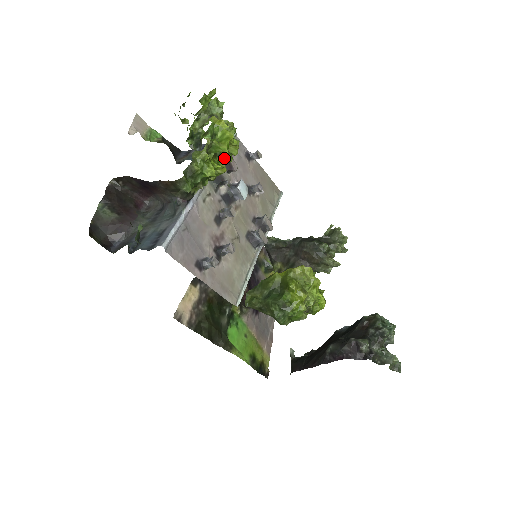
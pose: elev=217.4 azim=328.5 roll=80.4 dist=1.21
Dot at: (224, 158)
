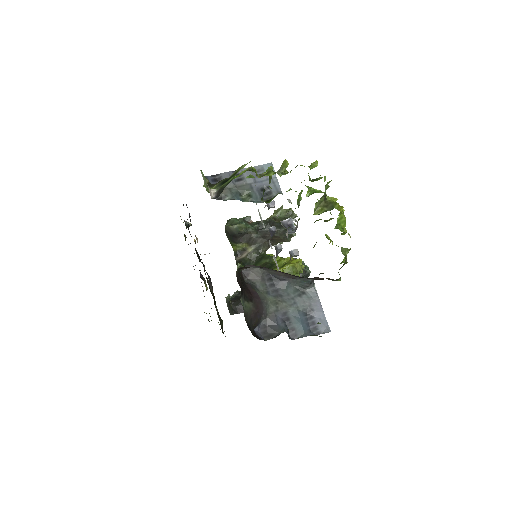
Dot at: occluded
